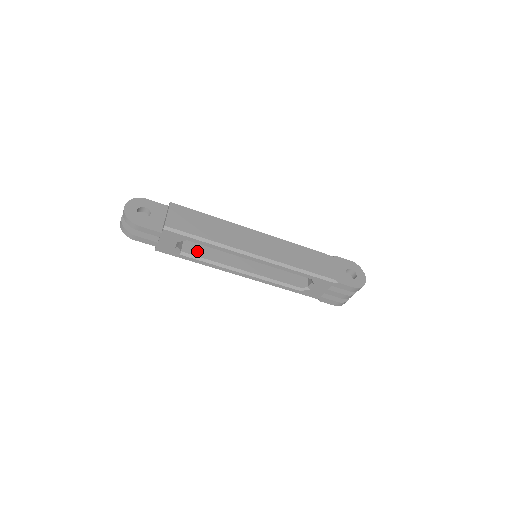
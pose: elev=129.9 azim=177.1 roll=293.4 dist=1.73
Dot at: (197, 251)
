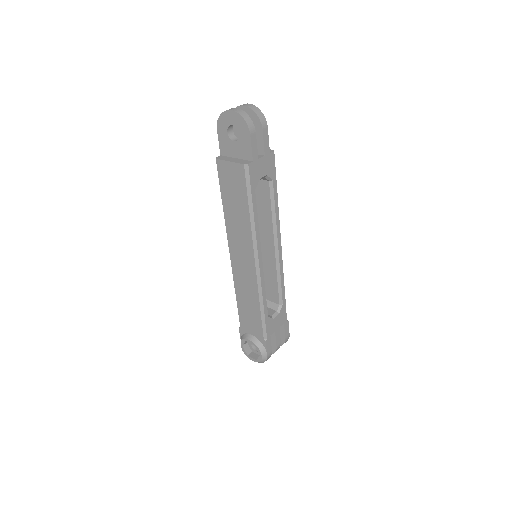
Dot at: occluded
